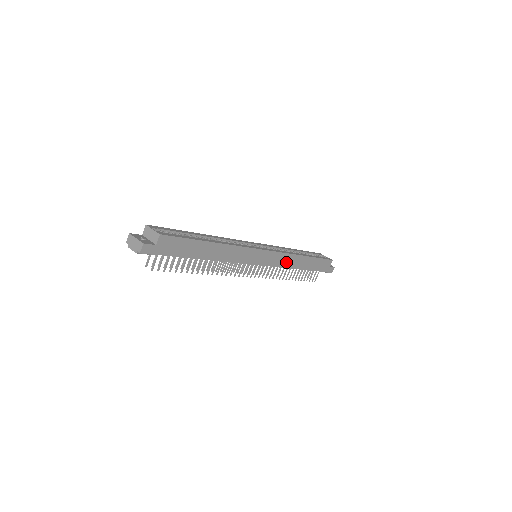
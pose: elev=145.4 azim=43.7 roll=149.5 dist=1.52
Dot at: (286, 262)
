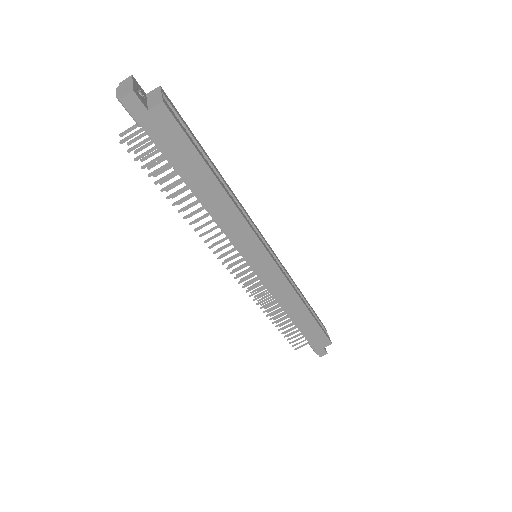
Dot at: (282, 294)
